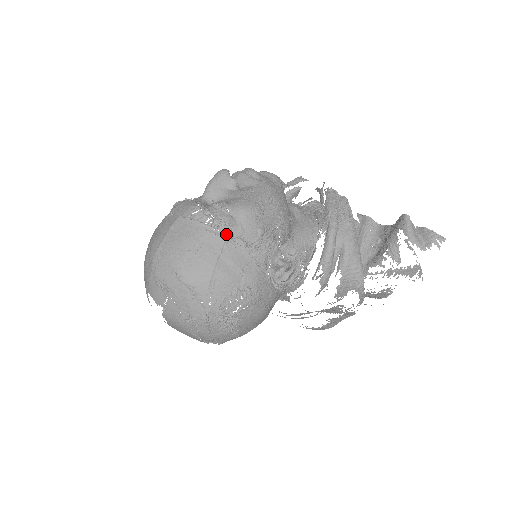
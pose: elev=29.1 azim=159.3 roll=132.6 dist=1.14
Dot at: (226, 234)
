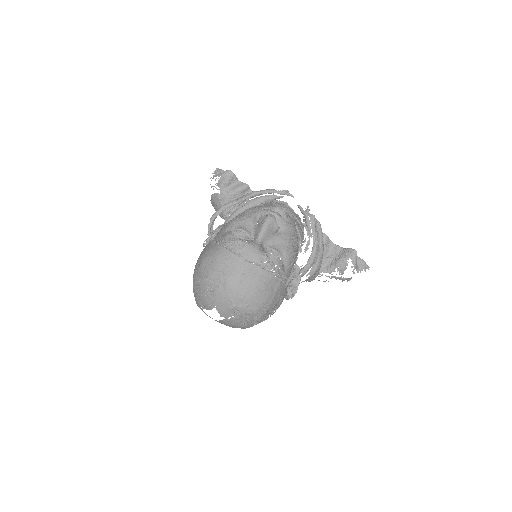
Dot at: (280, 278)
